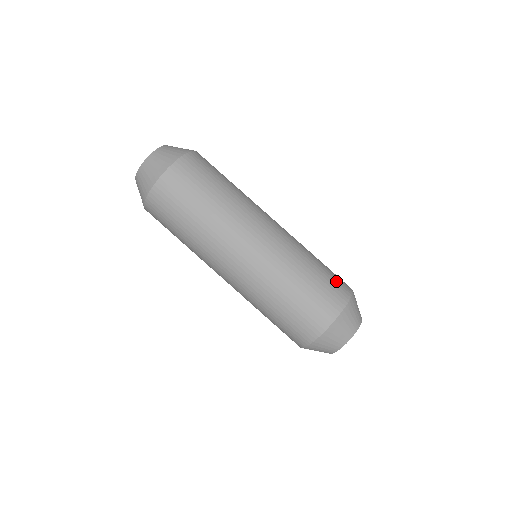
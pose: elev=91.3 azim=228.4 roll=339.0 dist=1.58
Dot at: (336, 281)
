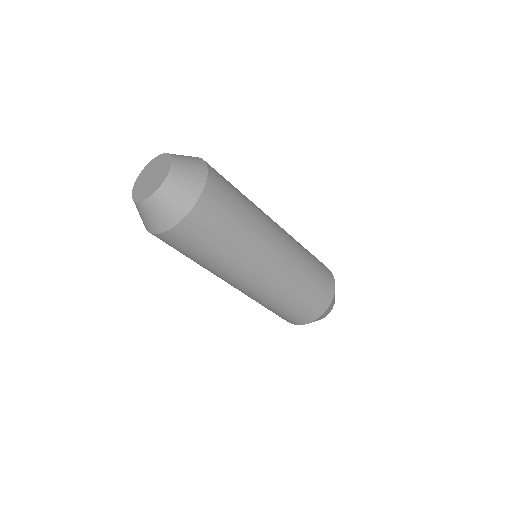
Dot at: (324, 268)
